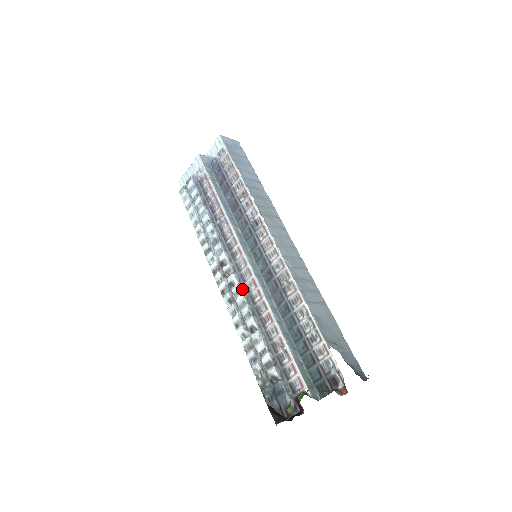
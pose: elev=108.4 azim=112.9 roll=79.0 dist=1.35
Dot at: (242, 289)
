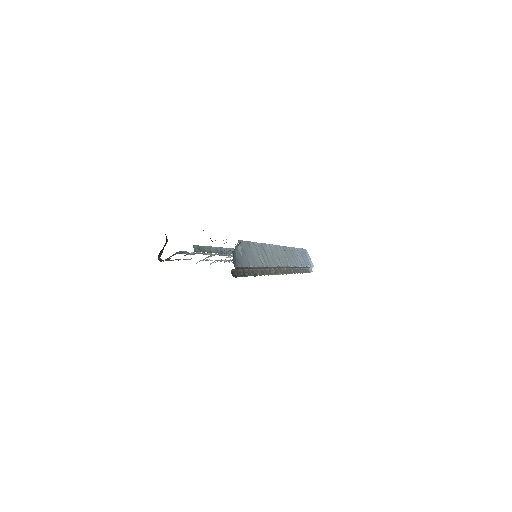
Dot at: (229, 255)
